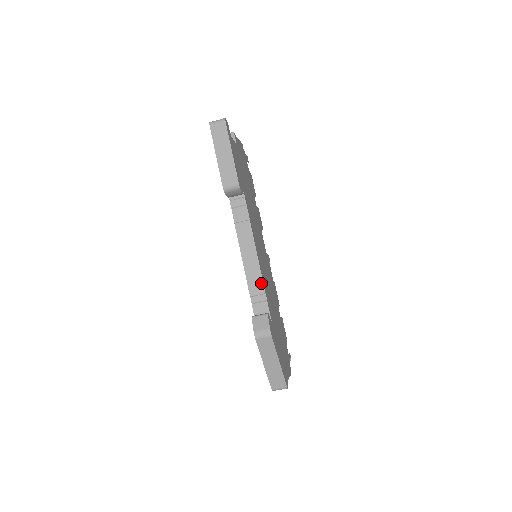
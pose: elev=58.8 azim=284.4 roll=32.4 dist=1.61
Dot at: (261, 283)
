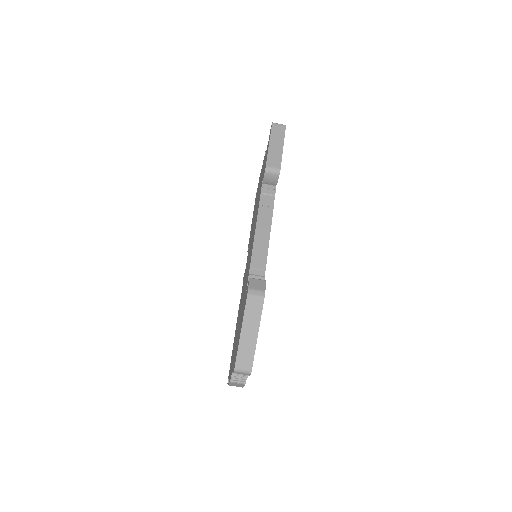
Dot at: (265, 260)
